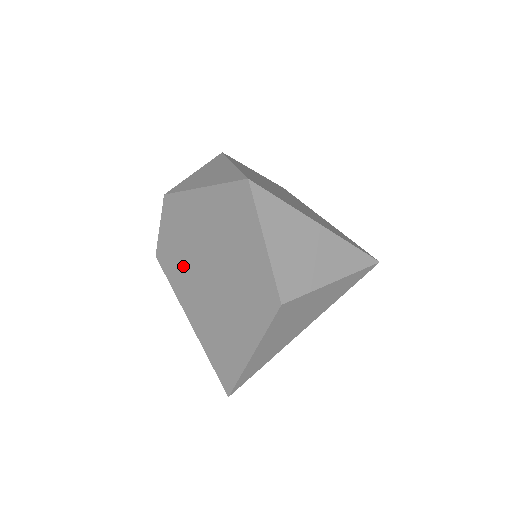
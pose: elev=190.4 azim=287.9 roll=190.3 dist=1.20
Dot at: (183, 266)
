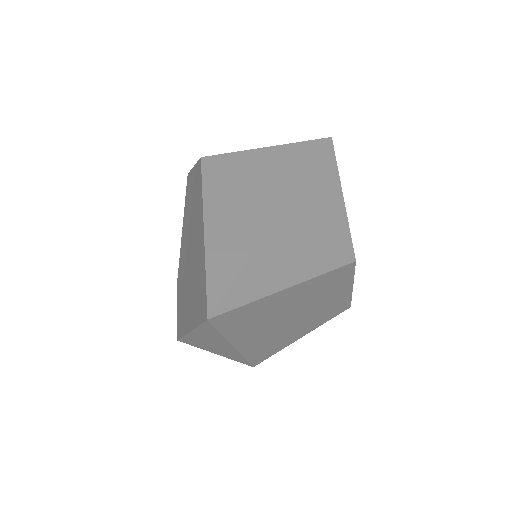
Dot at: (183, 296)
